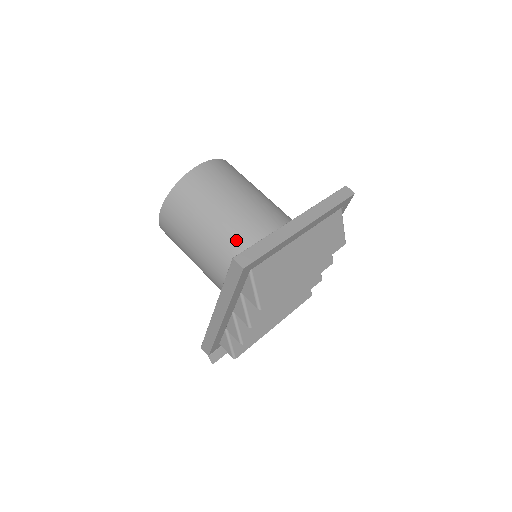
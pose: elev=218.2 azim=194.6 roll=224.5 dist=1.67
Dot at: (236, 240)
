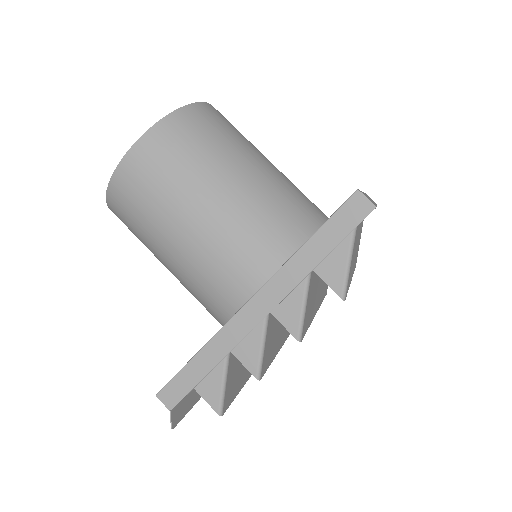
Dot at: (276, 205)
